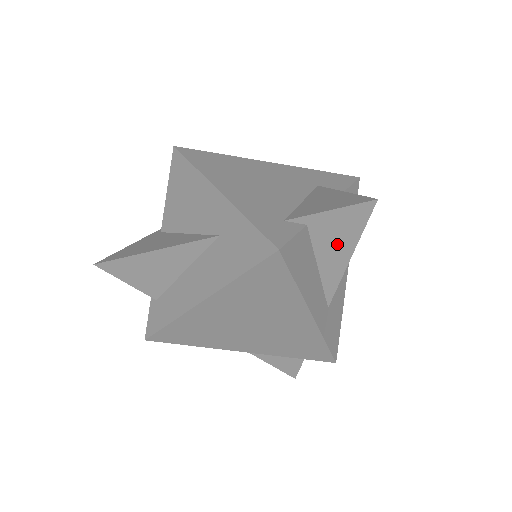
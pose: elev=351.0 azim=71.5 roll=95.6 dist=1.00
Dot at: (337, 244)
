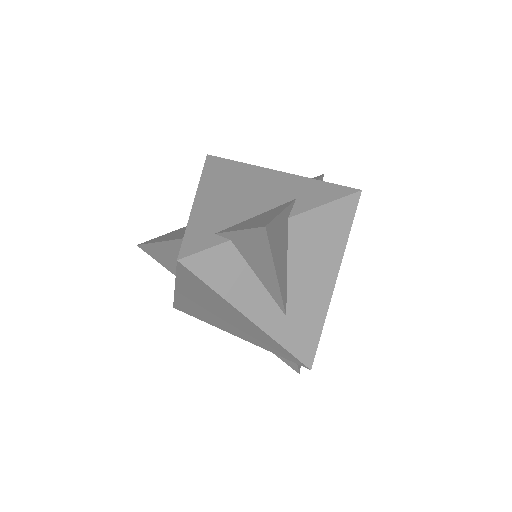
Dot at: (260, 261)
